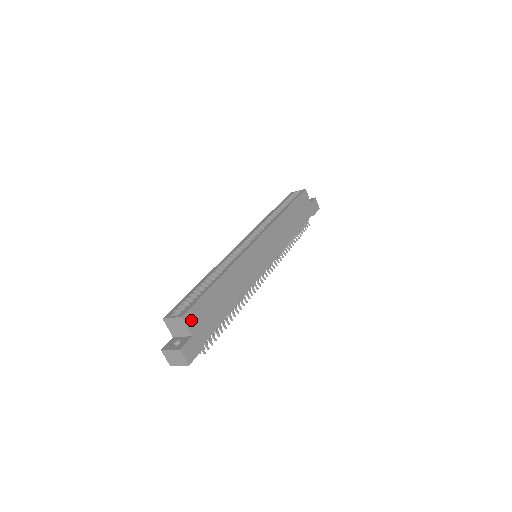
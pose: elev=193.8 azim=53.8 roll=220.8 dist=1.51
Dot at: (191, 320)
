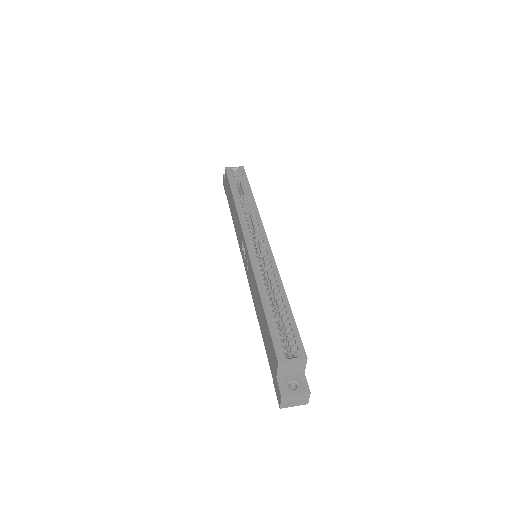
Dot at: occluded
